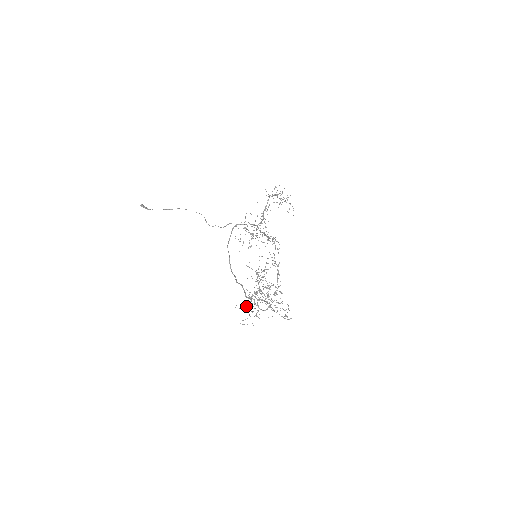
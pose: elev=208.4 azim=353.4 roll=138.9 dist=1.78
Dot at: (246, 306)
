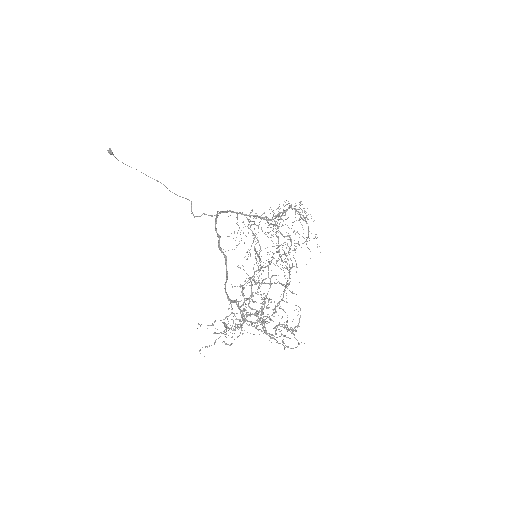
Dot at: occluded
